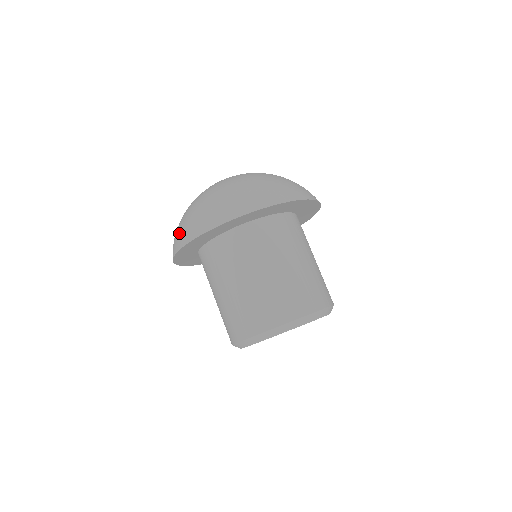
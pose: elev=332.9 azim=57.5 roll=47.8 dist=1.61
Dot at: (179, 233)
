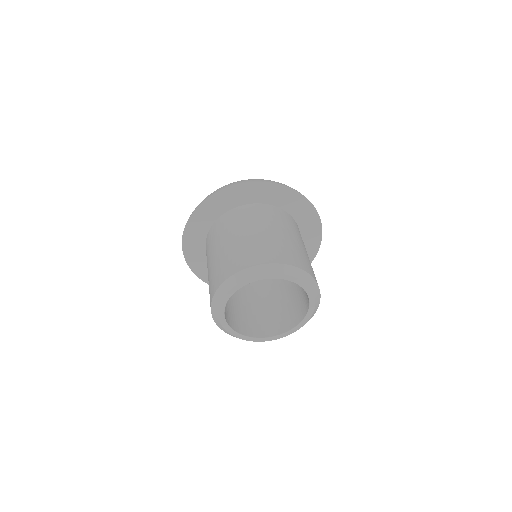
Dot at: occluded
